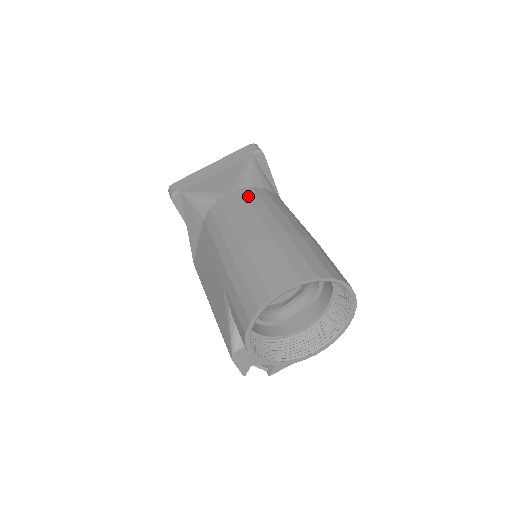
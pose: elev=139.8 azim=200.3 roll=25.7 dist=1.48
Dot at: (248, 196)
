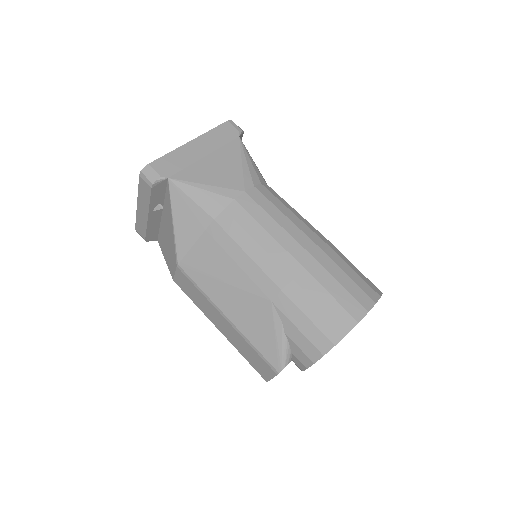
Dot at: (269, 198)
